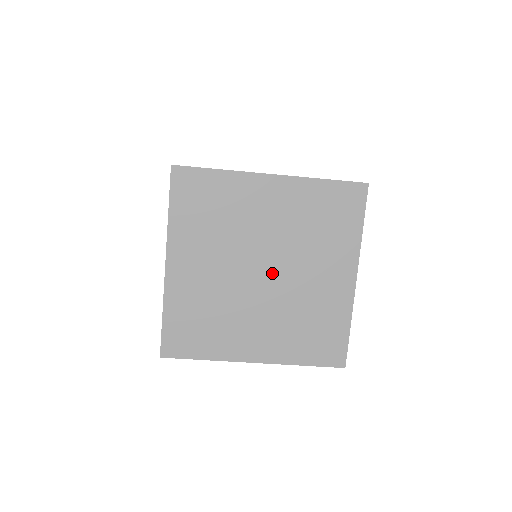
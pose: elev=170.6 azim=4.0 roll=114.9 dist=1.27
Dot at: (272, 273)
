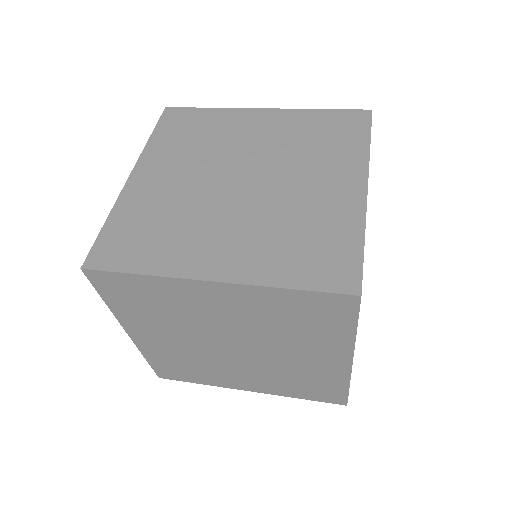
Dot at: (253, 182)
